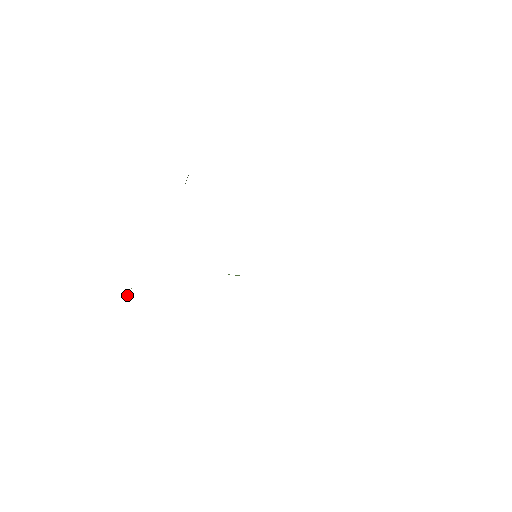
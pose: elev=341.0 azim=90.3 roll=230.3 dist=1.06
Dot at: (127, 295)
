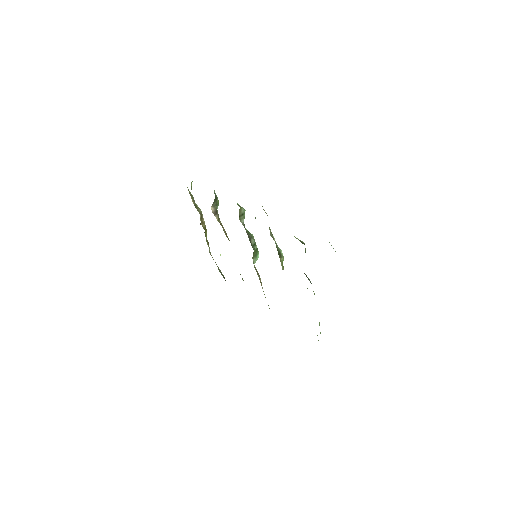
Dot at: occluded
